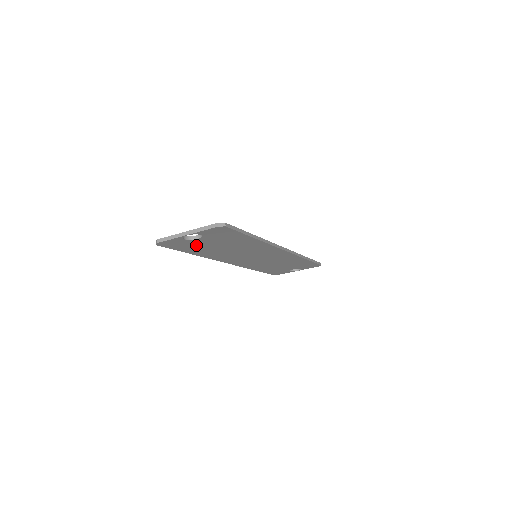
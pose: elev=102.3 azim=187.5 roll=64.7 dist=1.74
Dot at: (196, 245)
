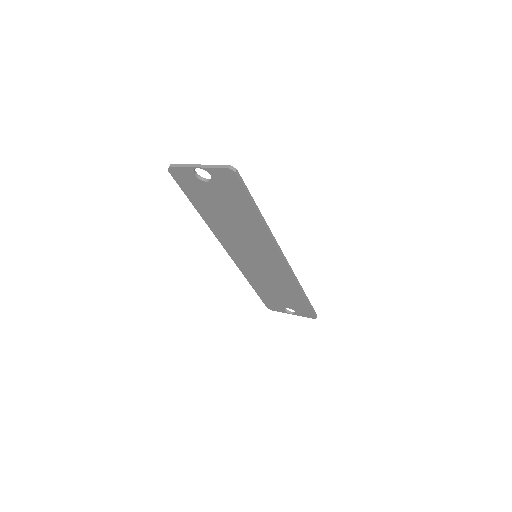
Dot at: (203, 194)
